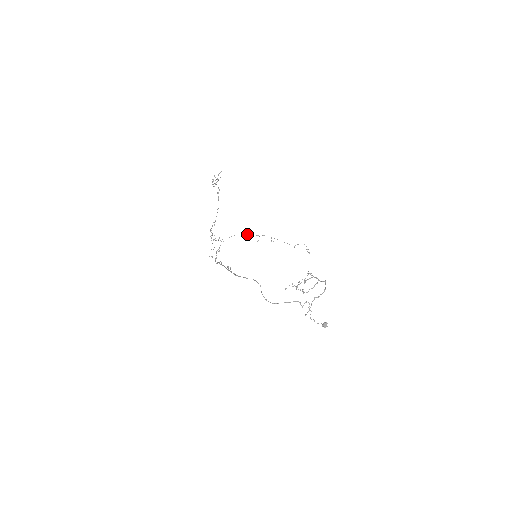
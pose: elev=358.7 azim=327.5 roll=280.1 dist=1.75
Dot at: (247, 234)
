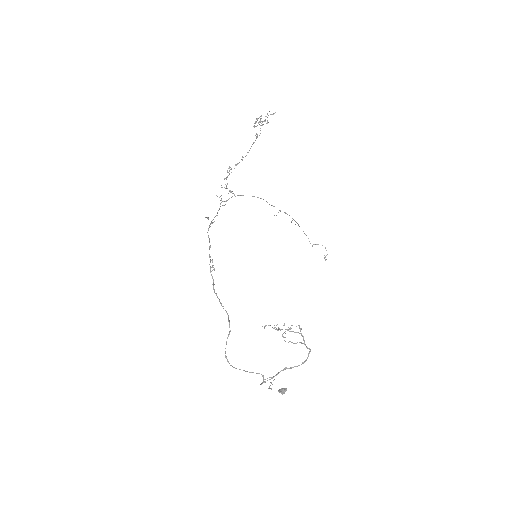
Dot at: (267, 202)
